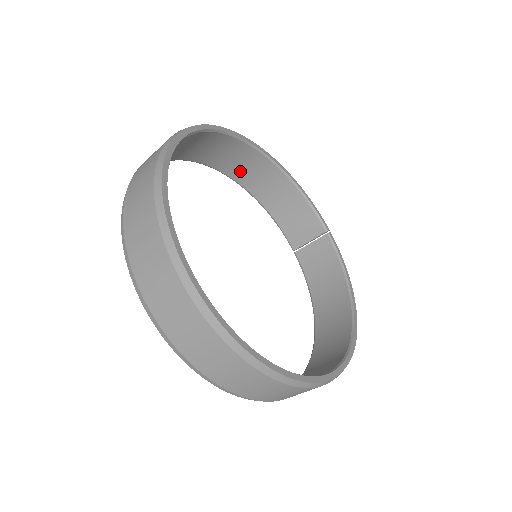
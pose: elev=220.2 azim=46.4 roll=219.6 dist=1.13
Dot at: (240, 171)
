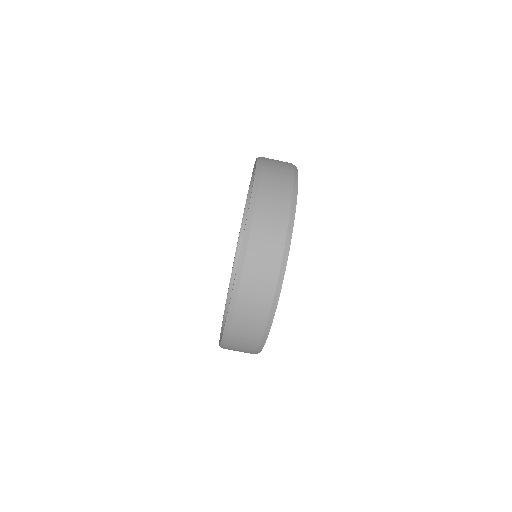
Dot at: occluded
